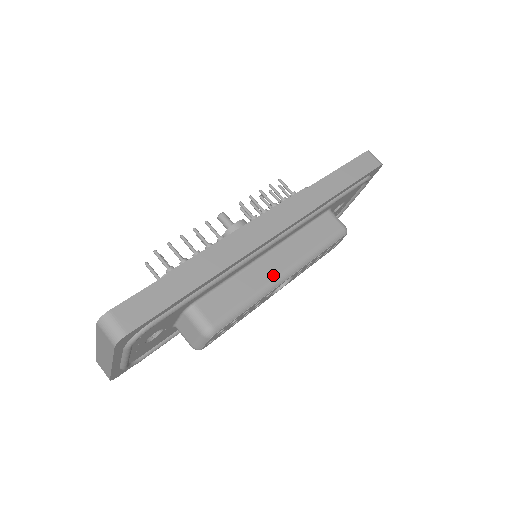
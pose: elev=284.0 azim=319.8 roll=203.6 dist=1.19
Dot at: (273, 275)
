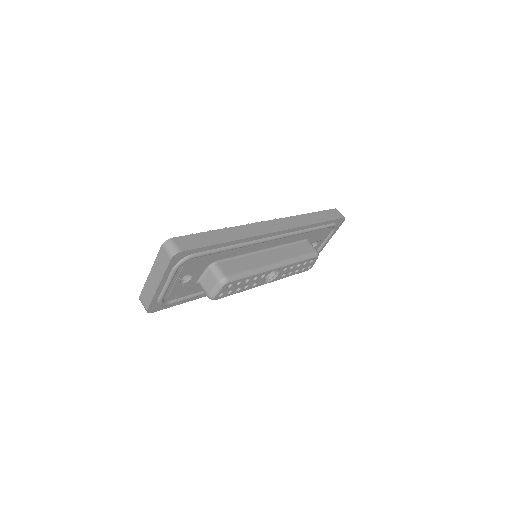
Dot at: (268, 262)
